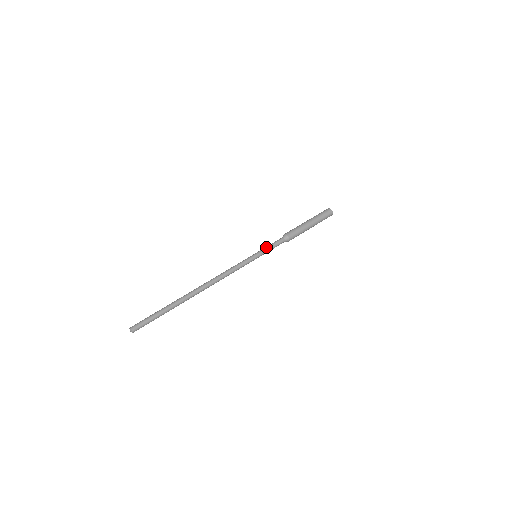
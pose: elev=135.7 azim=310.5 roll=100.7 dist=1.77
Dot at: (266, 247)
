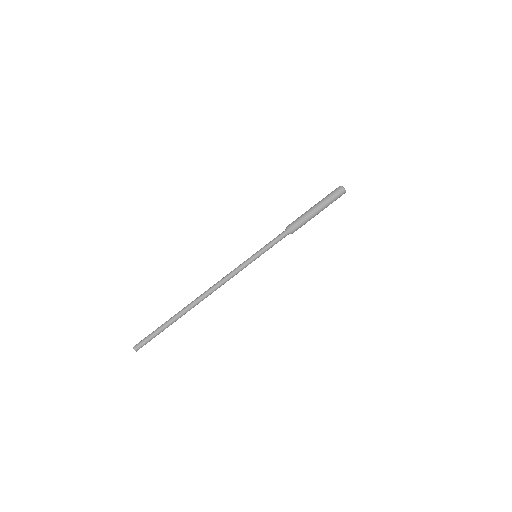
Dot at: (268, 246)
